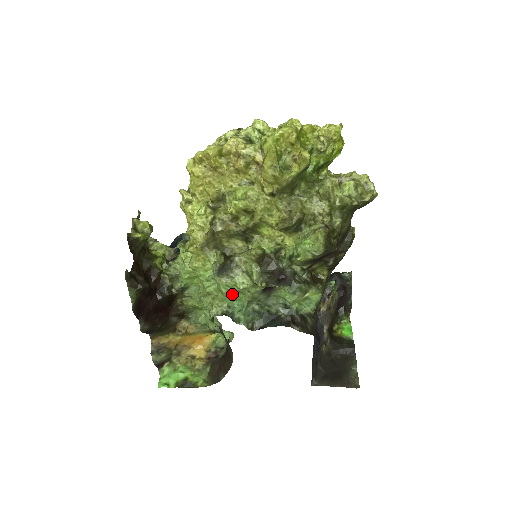
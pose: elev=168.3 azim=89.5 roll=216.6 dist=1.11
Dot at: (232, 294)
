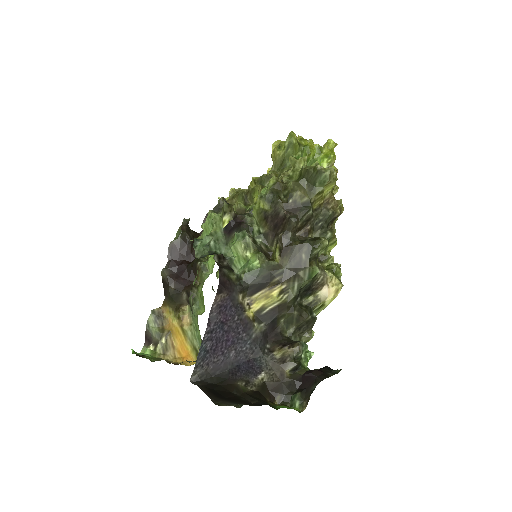
Dot at: (209, 227)
